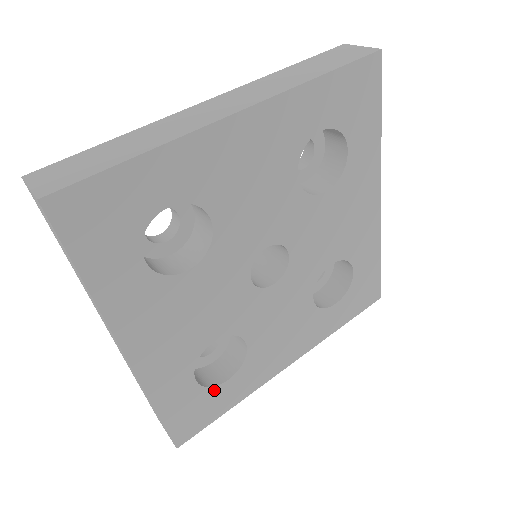
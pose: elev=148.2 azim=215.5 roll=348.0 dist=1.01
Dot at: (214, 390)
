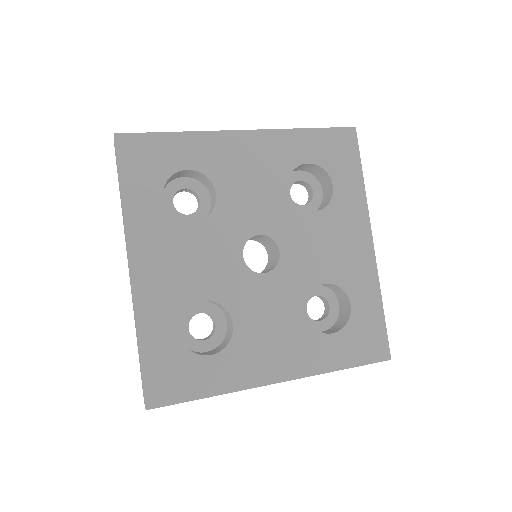
Dot at: (195, 359)
